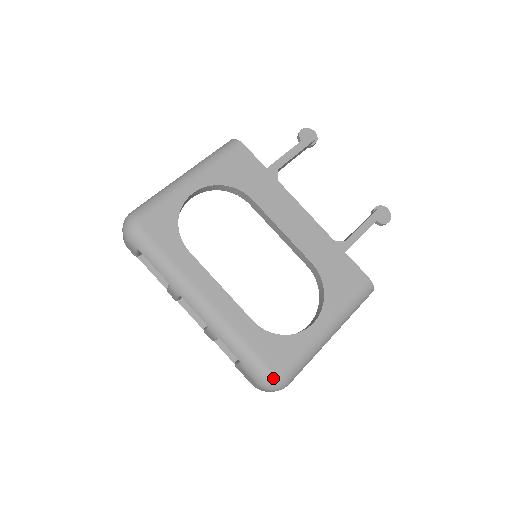
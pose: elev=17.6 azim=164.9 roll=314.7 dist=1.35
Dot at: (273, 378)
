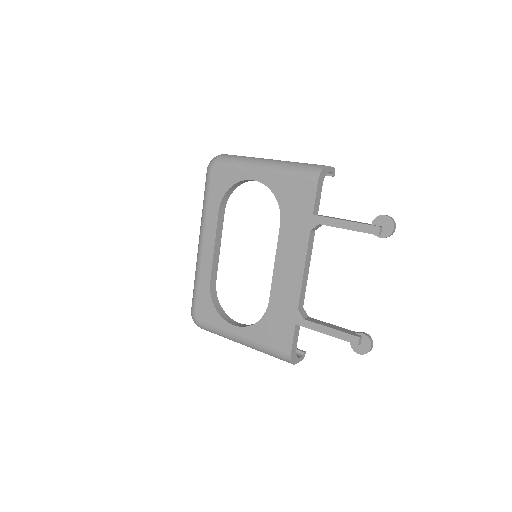
Dot at: (193, 316)
